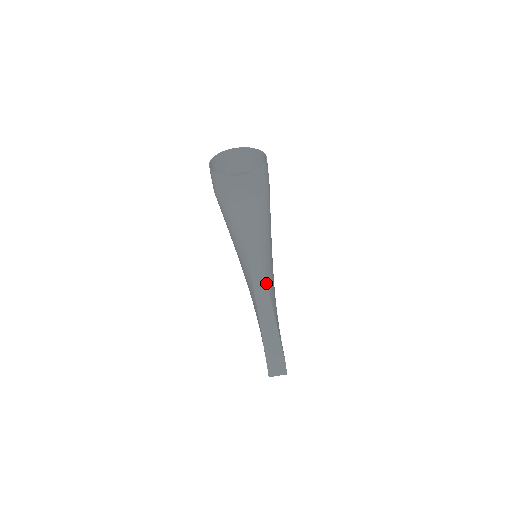
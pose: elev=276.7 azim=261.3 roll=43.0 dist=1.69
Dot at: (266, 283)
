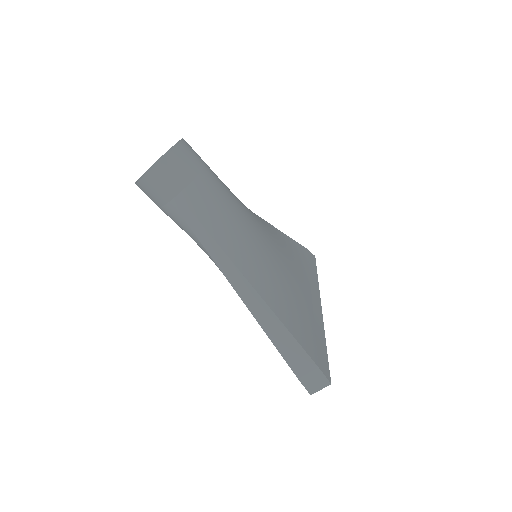
Dot at: (244, 277)
